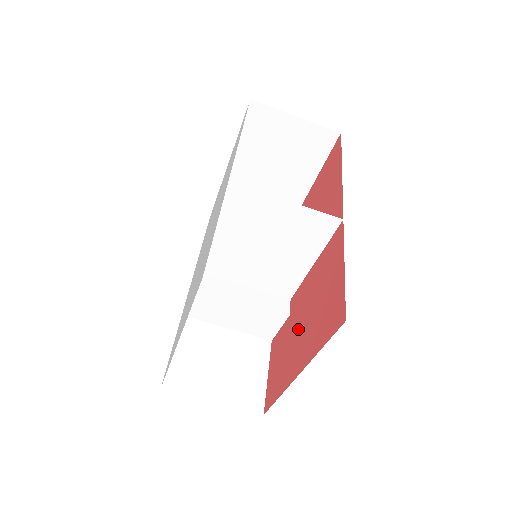
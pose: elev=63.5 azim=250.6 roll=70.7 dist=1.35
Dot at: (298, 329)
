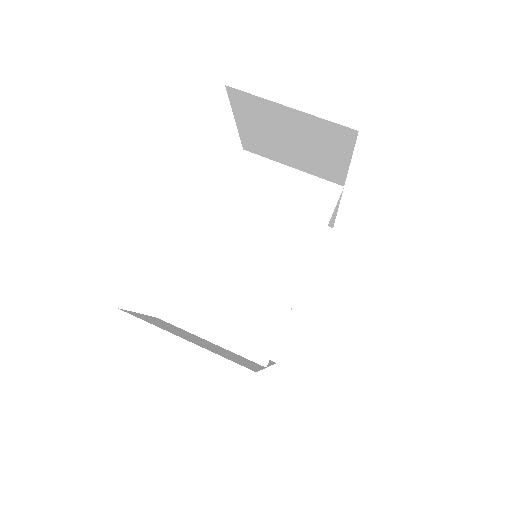
Dot at: occluded
